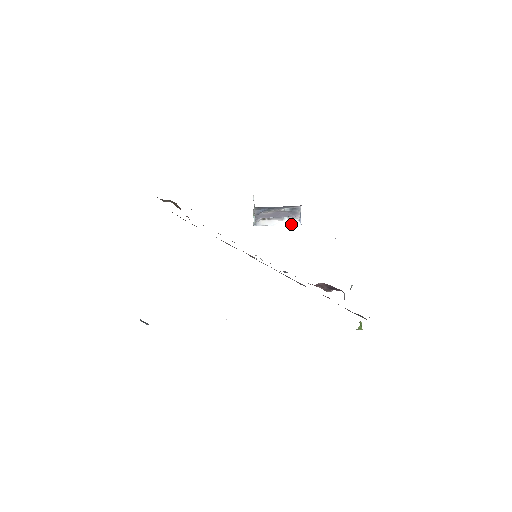
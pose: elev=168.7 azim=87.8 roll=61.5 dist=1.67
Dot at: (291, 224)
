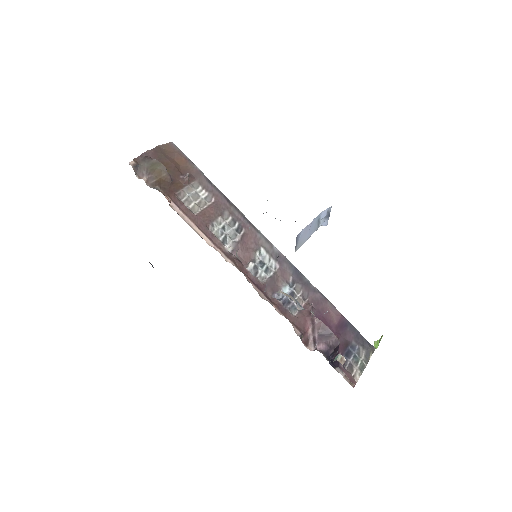
Dot at: occluded
